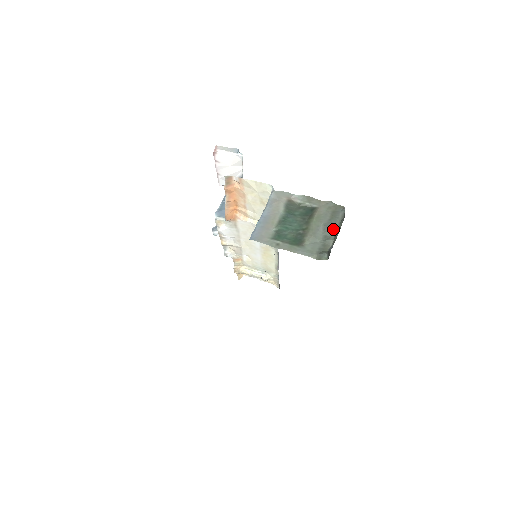
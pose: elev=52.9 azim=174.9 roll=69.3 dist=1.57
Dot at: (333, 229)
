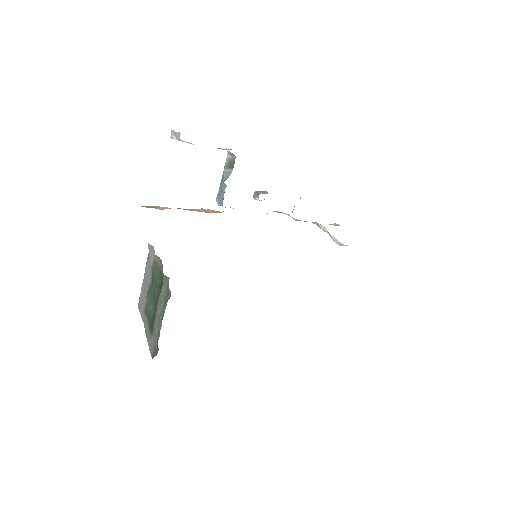
Dot at: (159, 328)
